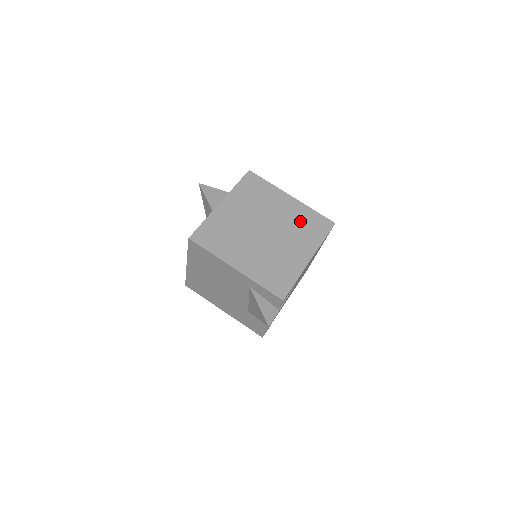
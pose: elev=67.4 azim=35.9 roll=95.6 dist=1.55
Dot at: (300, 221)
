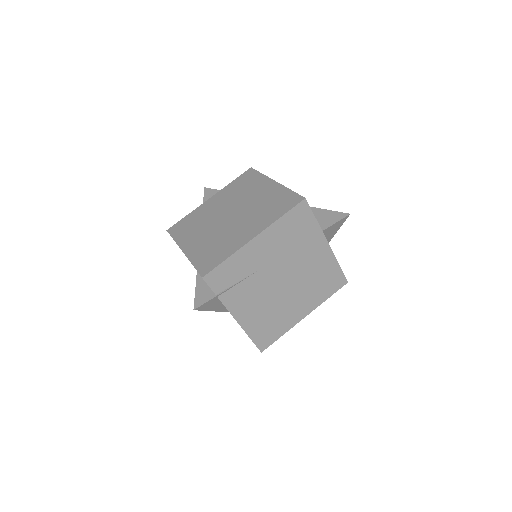
Dot at: (268, 202)
